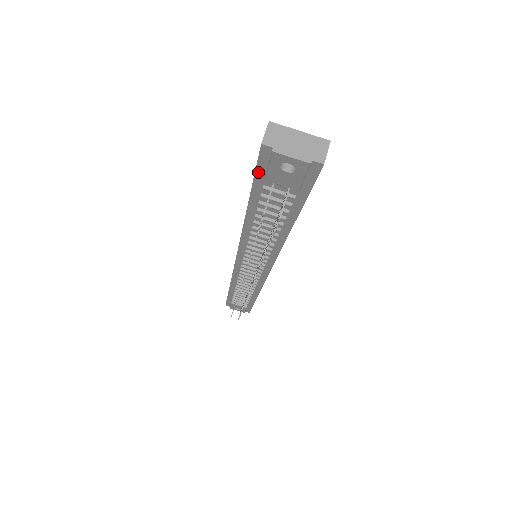
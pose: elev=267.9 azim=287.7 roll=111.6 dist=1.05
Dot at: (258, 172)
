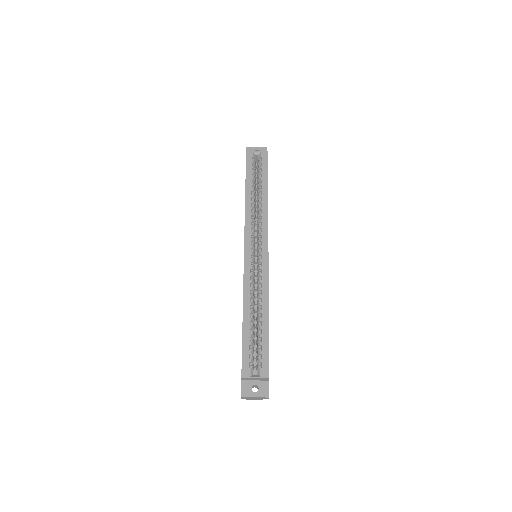
Dot at: occluded
